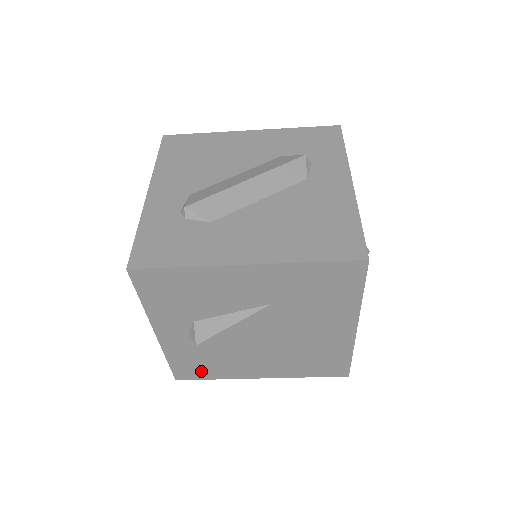
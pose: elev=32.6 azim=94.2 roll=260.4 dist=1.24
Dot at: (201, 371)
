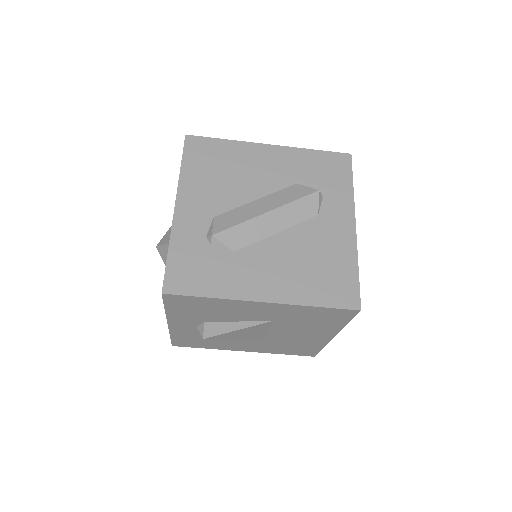
Dot at: (196, 344)
